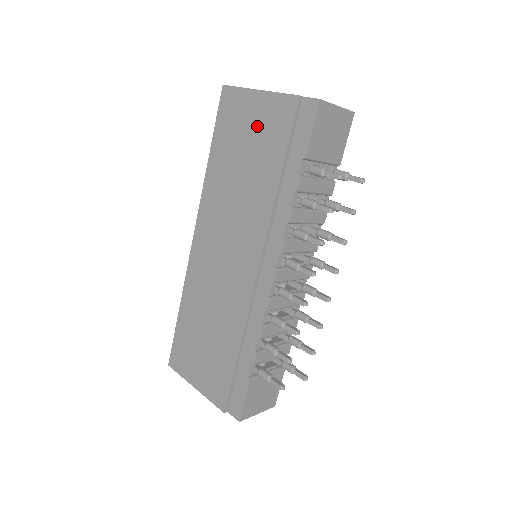
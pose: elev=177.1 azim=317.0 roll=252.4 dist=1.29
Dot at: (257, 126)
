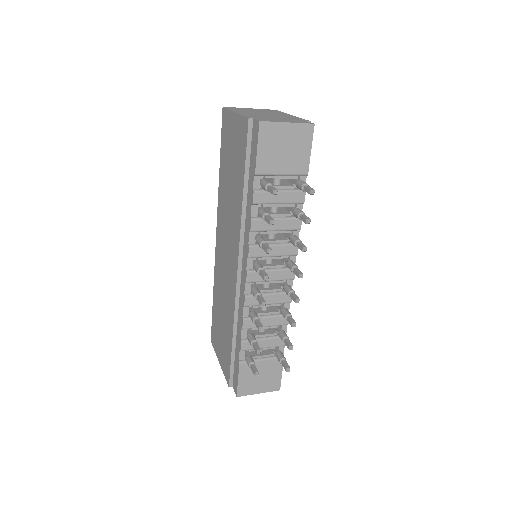
Dot at: (234, 144)
